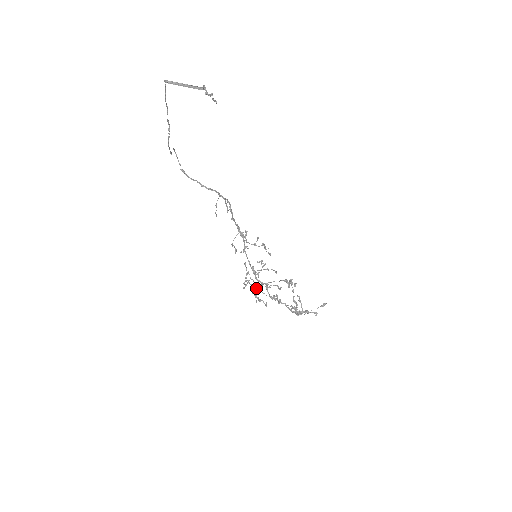
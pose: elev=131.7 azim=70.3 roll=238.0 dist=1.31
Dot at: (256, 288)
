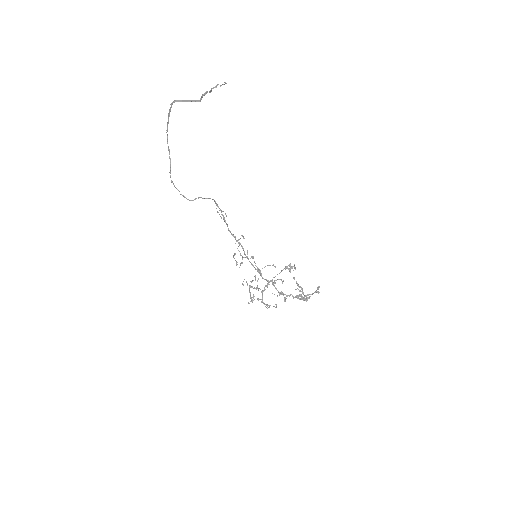
Dot at: occluded
